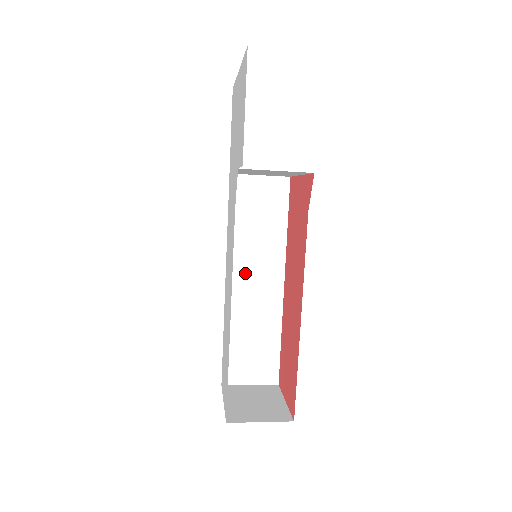
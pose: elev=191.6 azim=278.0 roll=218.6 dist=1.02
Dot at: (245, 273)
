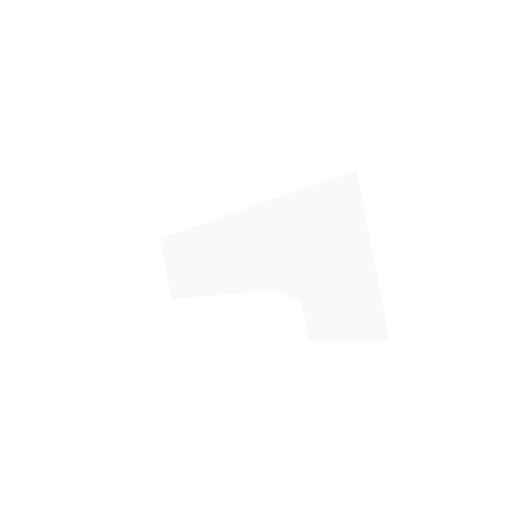
Dot at: occluded
